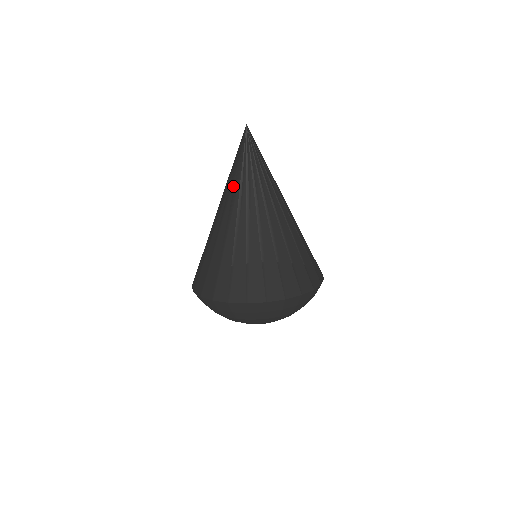
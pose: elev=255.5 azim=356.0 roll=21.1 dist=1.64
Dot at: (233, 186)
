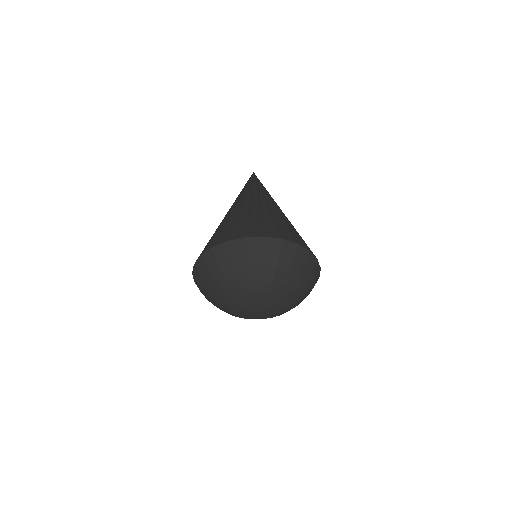
Dot at: (250, 191)
